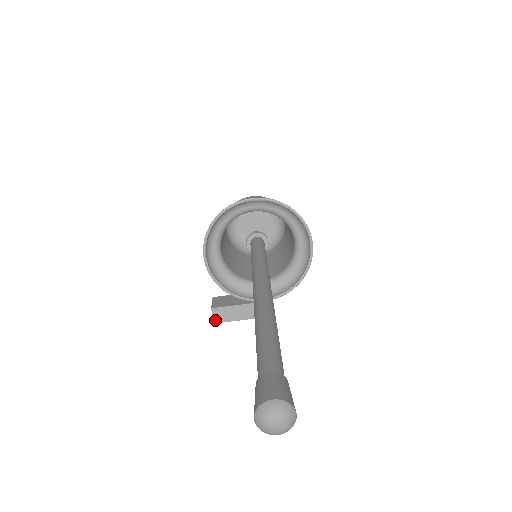
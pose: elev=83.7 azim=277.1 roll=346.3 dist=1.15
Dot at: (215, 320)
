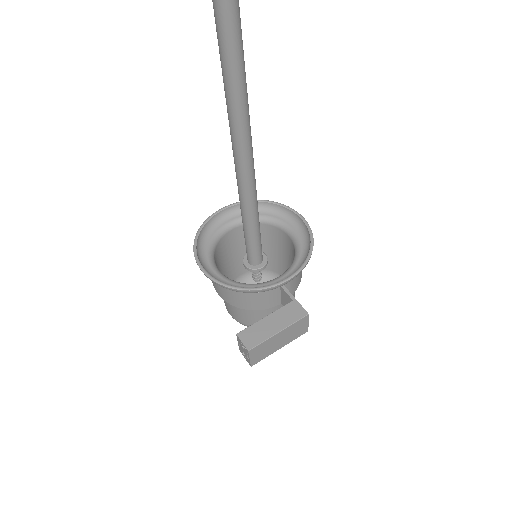
Dot at: (248, 346)
